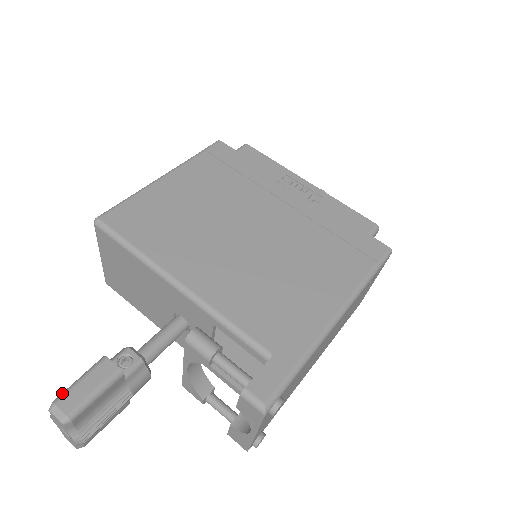
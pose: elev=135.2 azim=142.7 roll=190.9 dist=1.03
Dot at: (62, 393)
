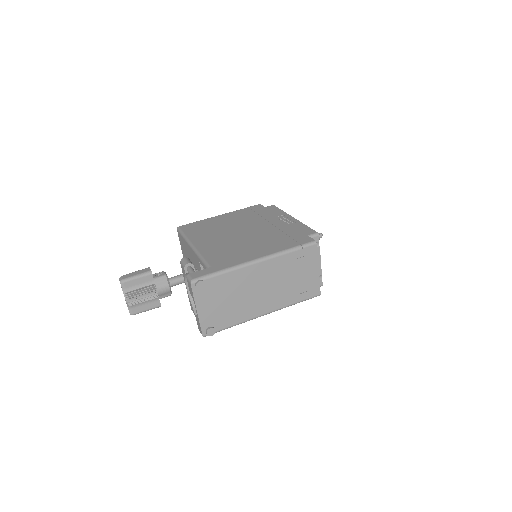
Dot at: (126, 274)
